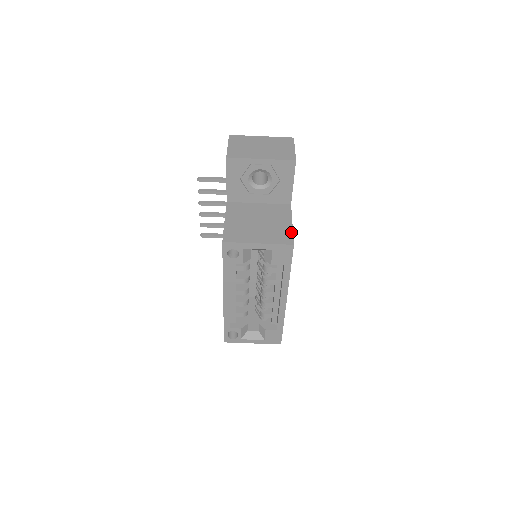
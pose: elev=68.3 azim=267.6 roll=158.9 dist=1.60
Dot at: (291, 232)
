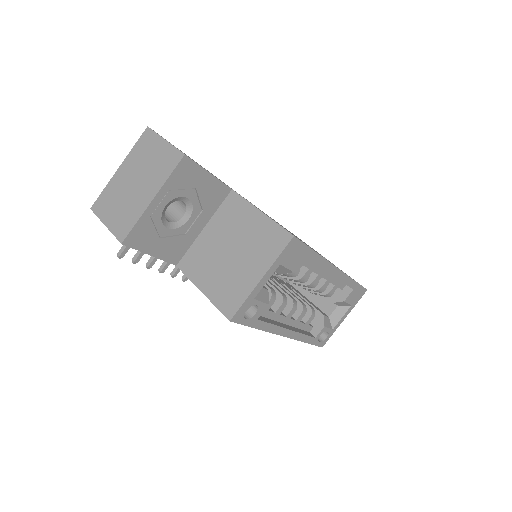
Dot at: (273, 224)
